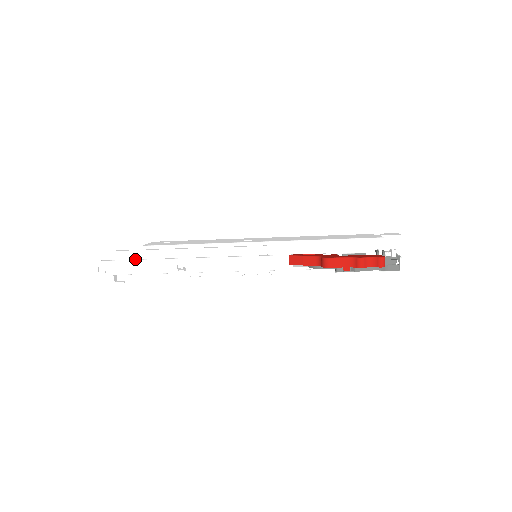
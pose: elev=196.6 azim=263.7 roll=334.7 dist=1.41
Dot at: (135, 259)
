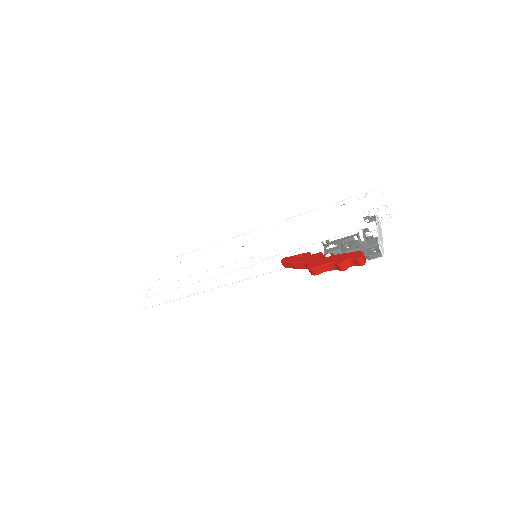
Dot at: (163, 293)
